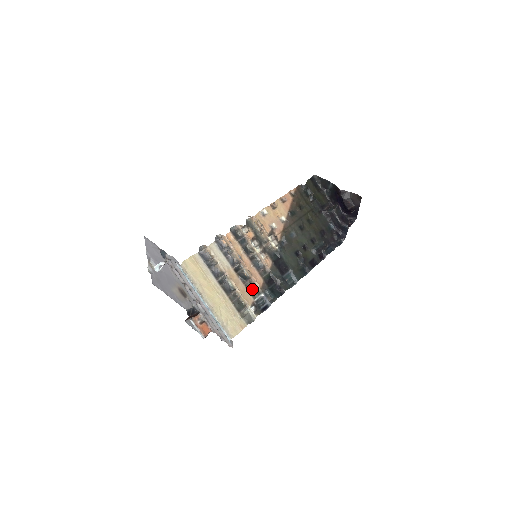
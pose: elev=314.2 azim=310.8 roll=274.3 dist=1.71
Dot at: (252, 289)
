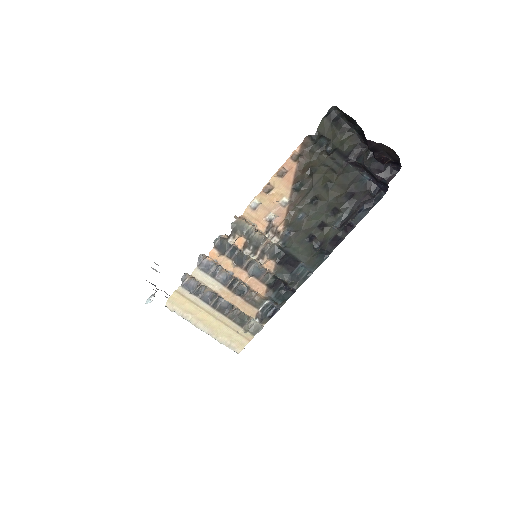
Dot at: (254, 300)
